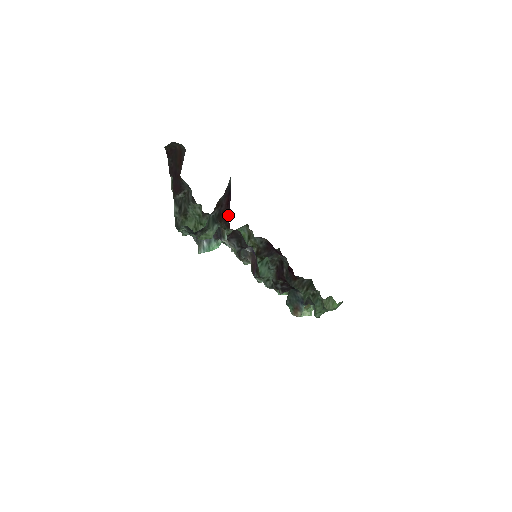
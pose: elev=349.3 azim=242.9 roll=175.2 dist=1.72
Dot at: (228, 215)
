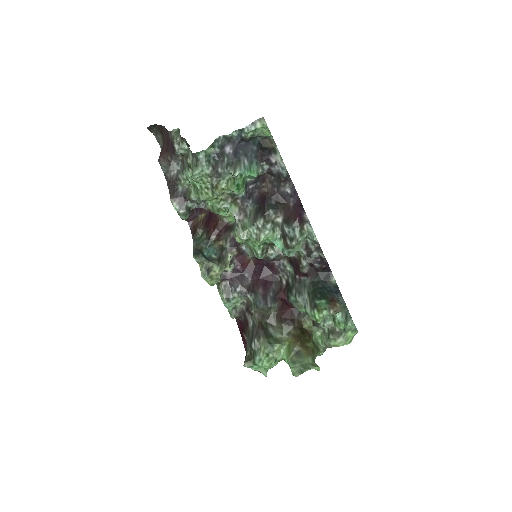
Dot at: occluded
